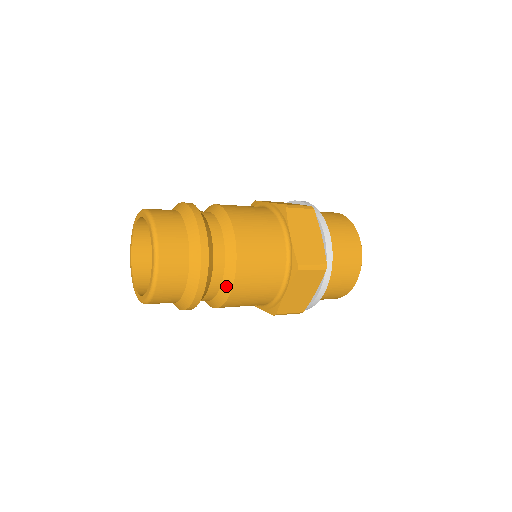
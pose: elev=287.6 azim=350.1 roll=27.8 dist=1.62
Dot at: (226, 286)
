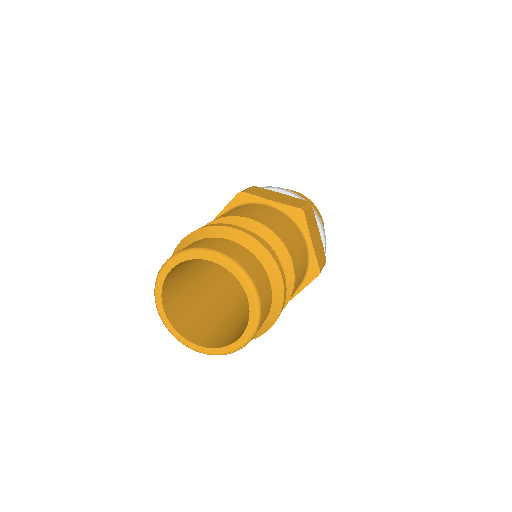
Dot at: occluded
